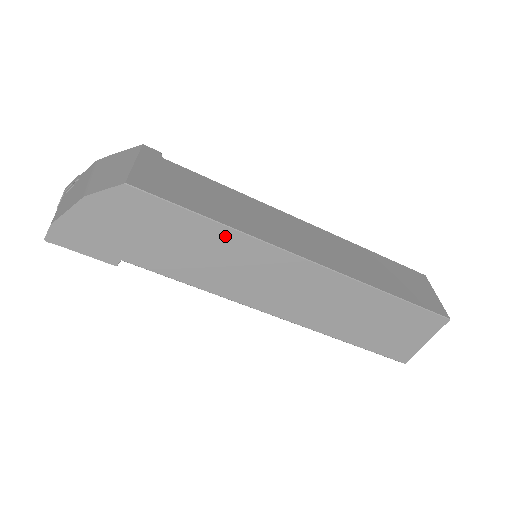
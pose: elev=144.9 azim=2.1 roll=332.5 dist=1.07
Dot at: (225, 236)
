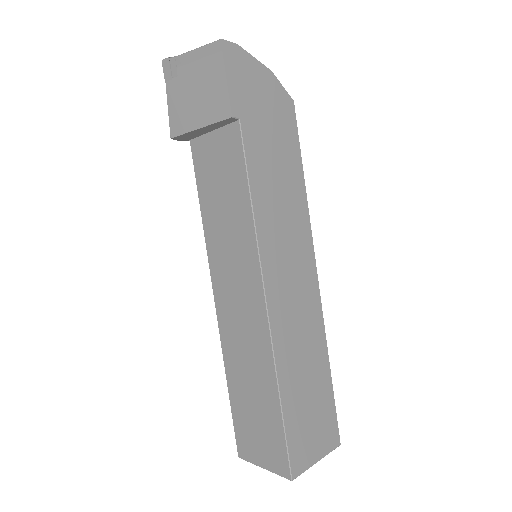
Dot at: (301, 199)
